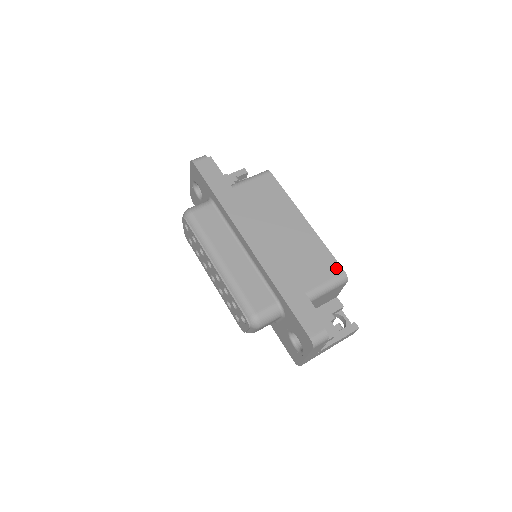
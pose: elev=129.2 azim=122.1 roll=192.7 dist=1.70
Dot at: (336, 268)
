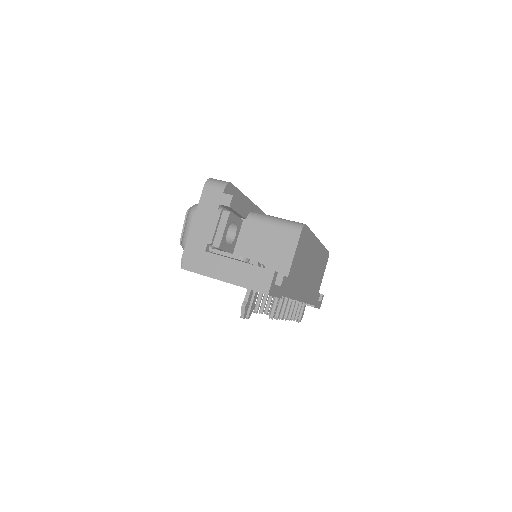
Dot at: occluded
